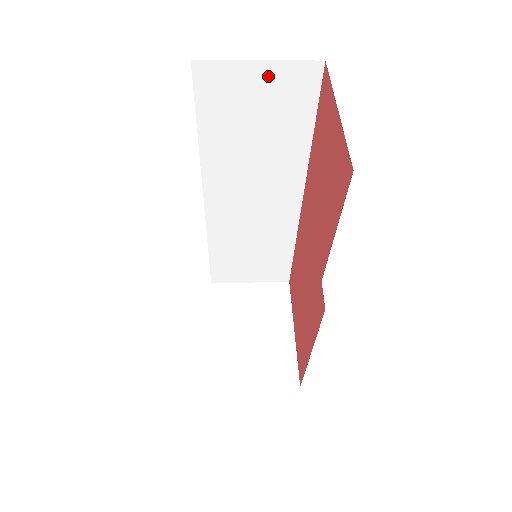
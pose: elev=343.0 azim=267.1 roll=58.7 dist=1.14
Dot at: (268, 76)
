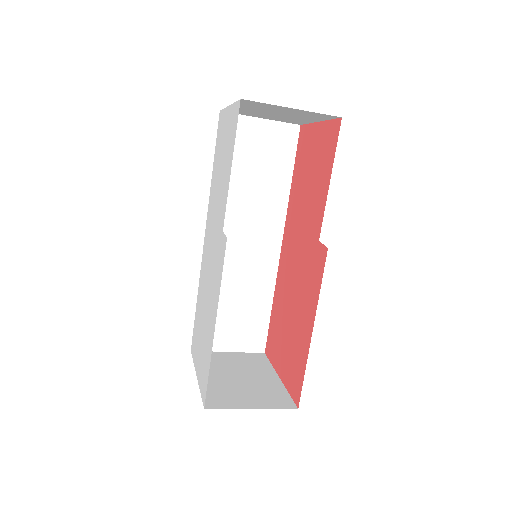
Dot at: (266, 130)
